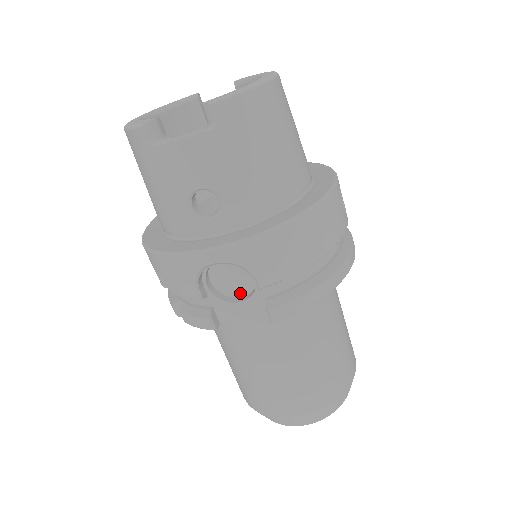
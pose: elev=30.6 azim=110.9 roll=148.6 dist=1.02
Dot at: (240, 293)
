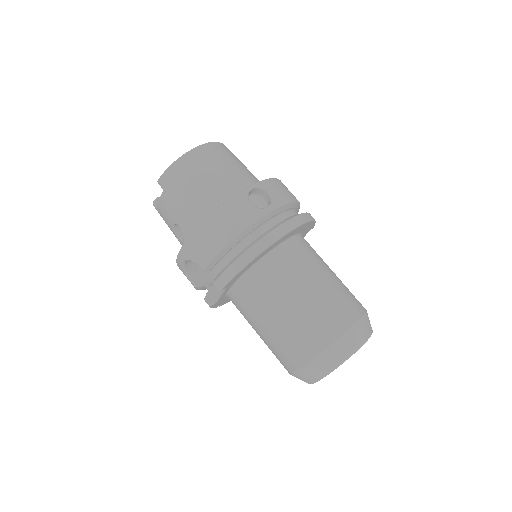
Dot at: occluded
